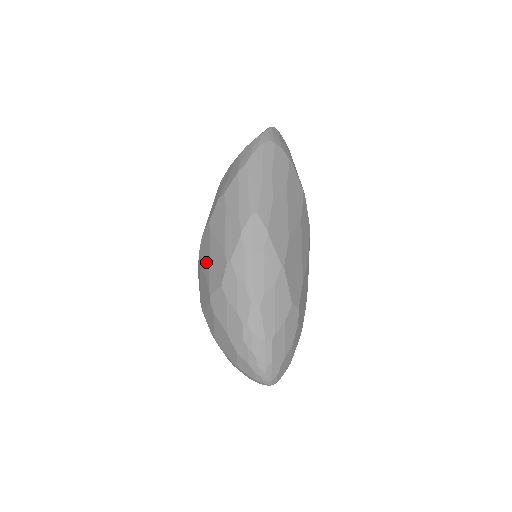
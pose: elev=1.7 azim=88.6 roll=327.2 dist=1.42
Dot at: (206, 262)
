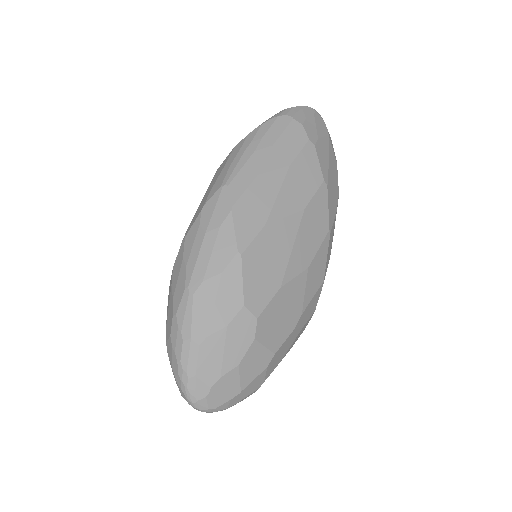
Dot at: occluded
